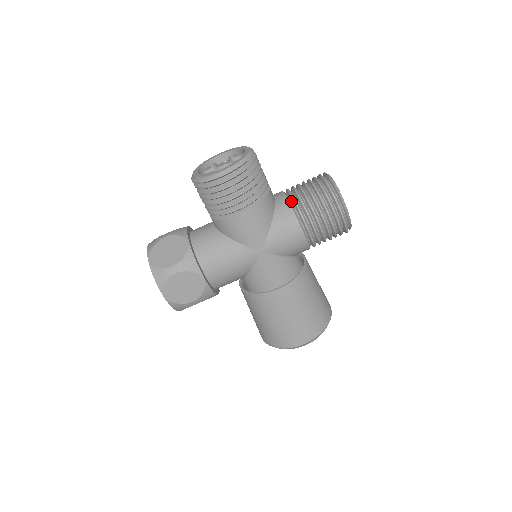
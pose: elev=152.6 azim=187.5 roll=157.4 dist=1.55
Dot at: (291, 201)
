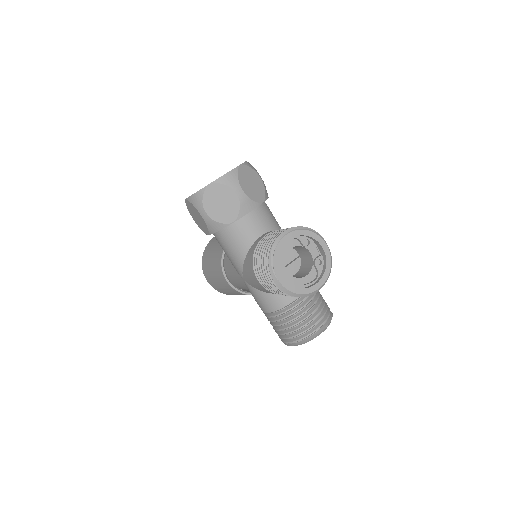
Dot at: (290, 305)
